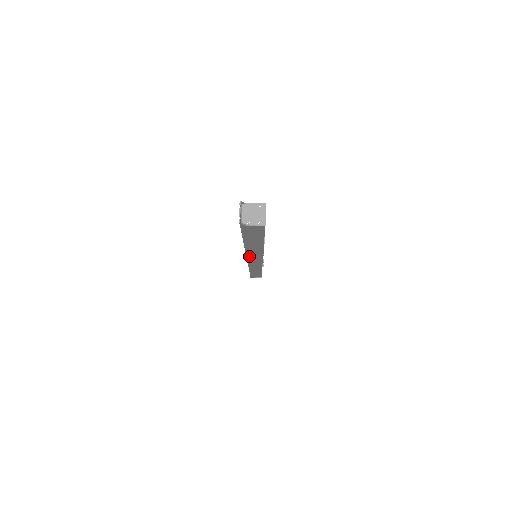
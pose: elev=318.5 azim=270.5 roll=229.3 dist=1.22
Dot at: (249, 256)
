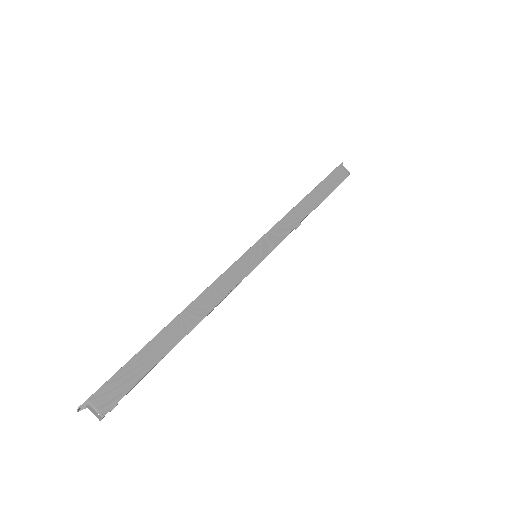
Dot at: occluded
